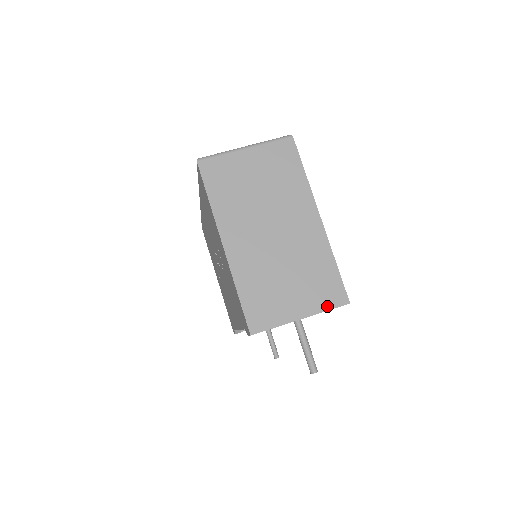
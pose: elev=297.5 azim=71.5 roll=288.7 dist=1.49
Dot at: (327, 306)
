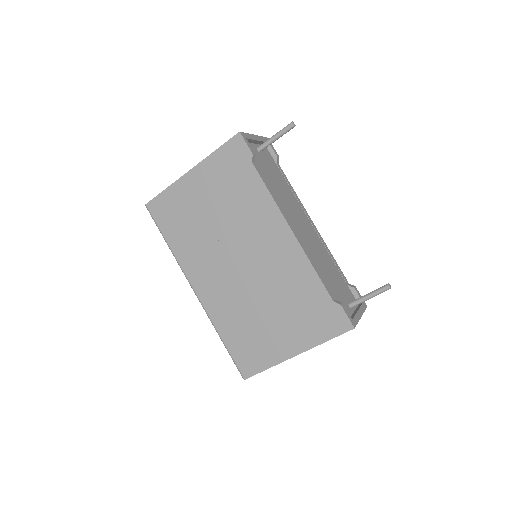
Dot at: occluded
